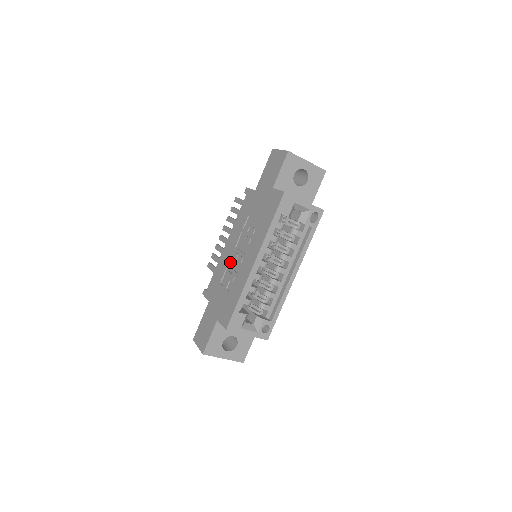
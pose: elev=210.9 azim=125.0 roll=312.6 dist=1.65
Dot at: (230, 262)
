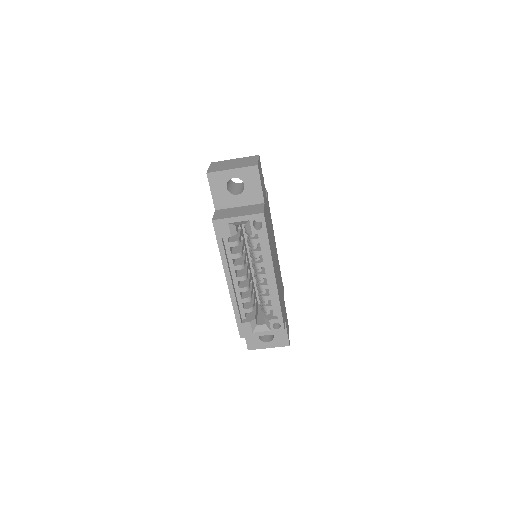
Dot at: occluded
